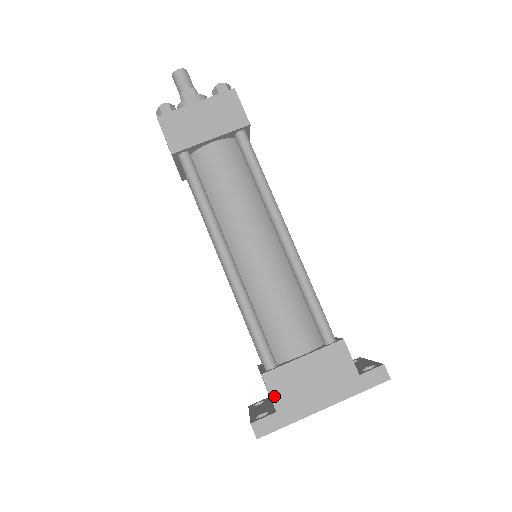
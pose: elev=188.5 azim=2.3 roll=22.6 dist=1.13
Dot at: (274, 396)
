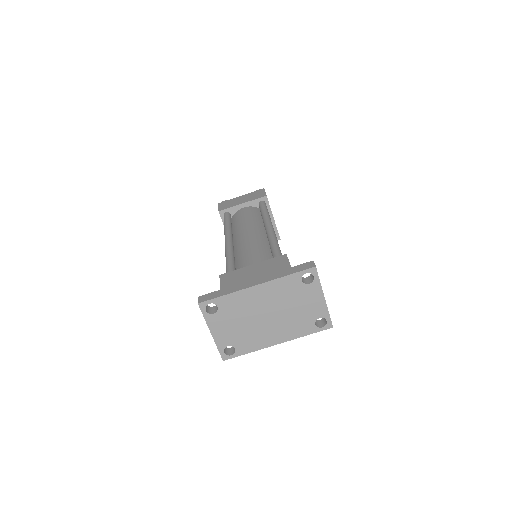
Dot at: (222, 283)
